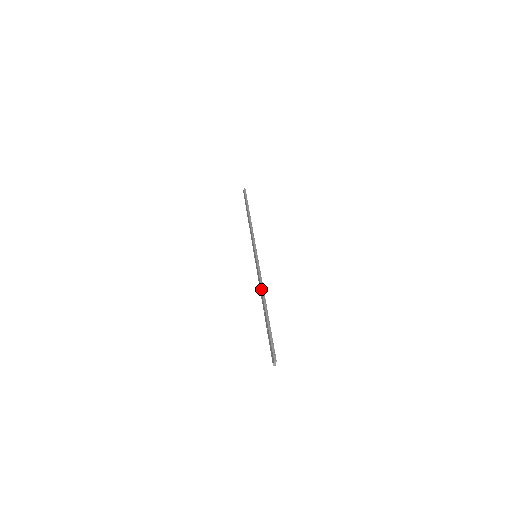
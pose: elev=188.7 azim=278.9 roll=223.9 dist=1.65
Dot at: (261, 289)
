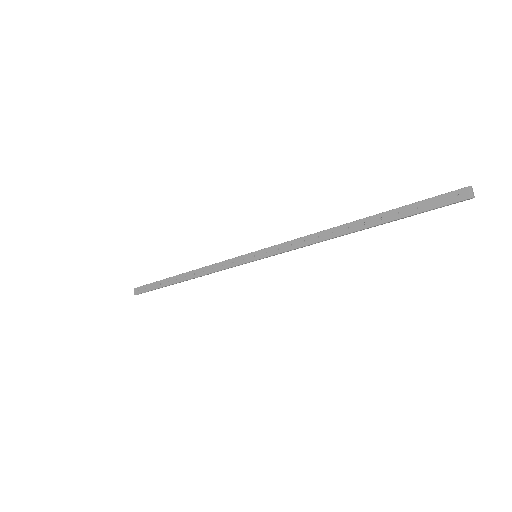
Dot at: (323, 230)
